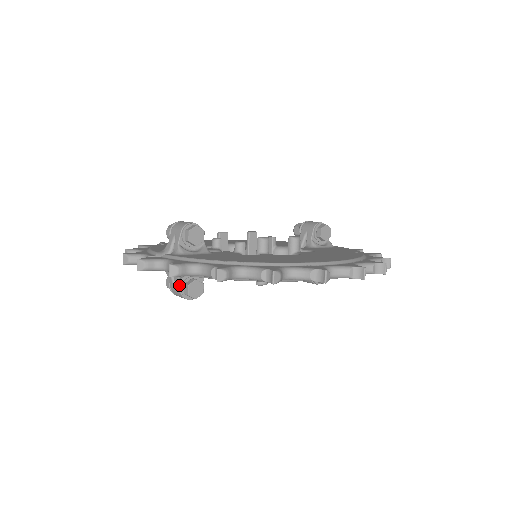
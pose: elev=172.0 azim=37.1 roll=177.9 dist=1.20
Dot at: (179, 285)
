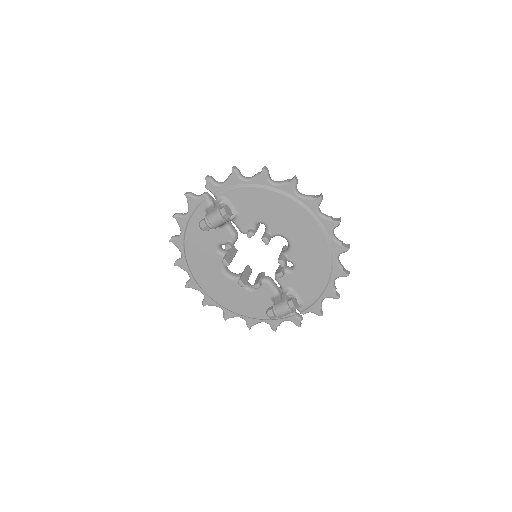
Dot at: (218, 206)
